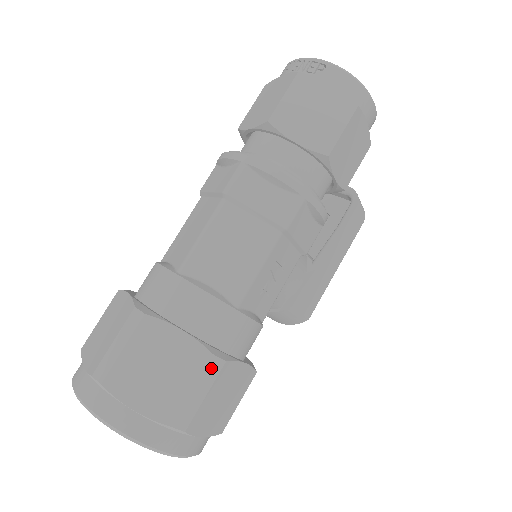
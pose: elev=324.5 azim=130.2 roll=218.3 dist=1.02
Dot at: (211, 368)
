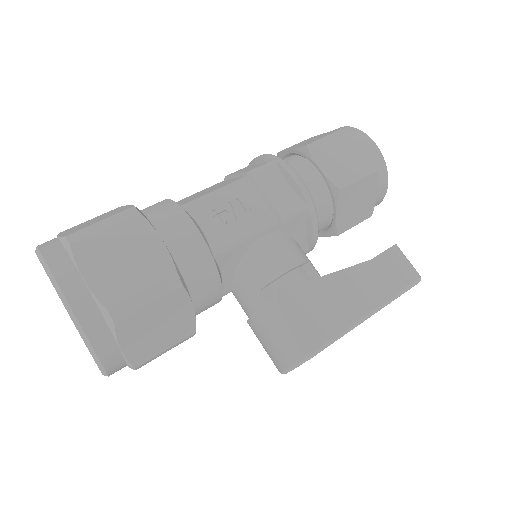
Dot at: (125, 212)
